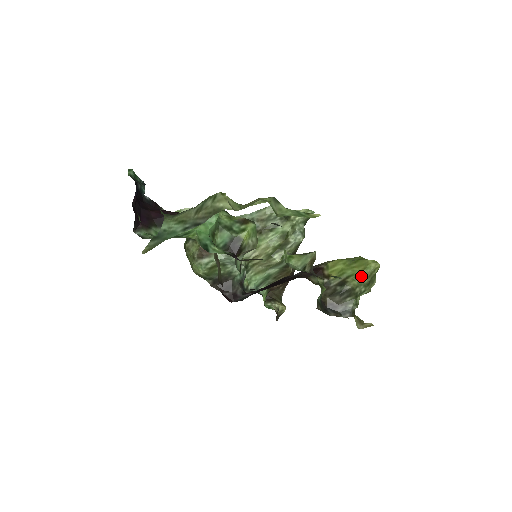
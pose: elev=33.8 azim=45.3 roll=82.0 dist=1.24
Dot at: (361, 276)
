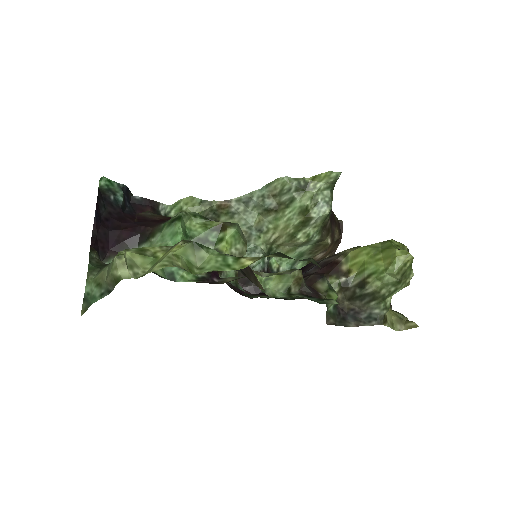
Dot at: (386, 274)
